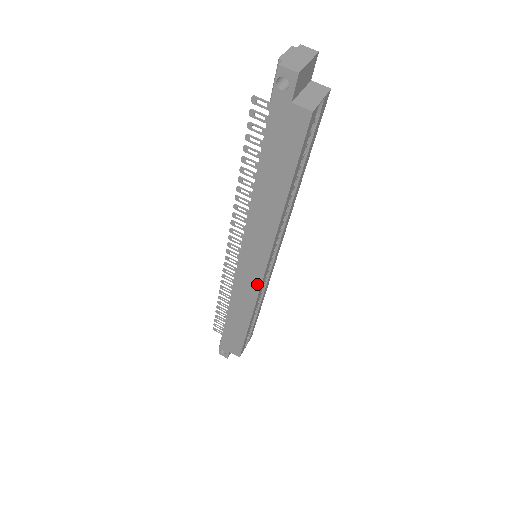
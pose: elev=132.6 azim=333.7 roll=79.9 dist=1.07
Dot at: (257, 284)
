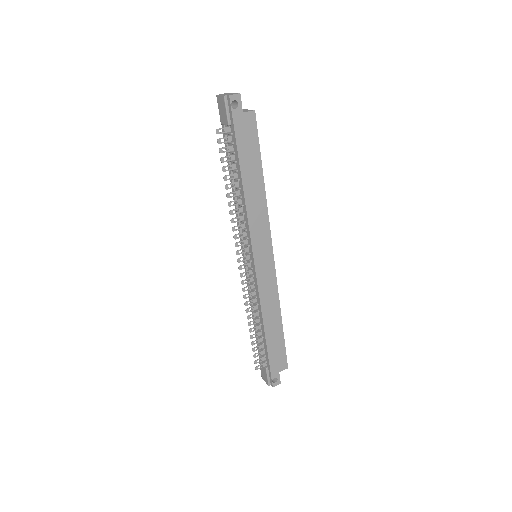
Dot at: (272, 270)
